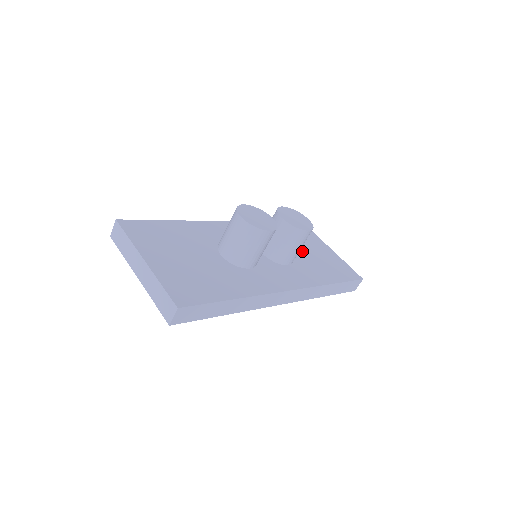
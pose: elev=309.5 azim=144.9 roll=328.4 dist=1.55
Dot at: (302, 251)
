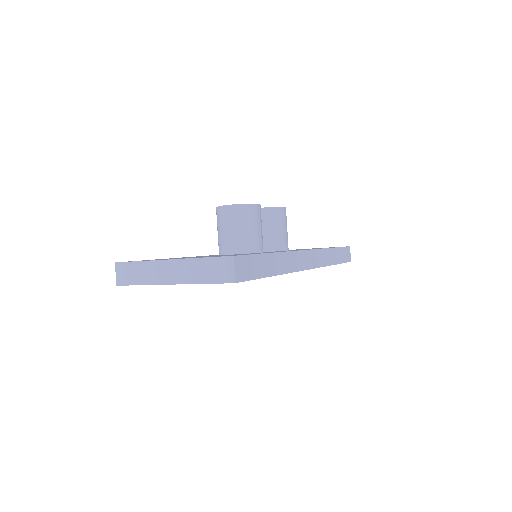
Dot at: occluded
